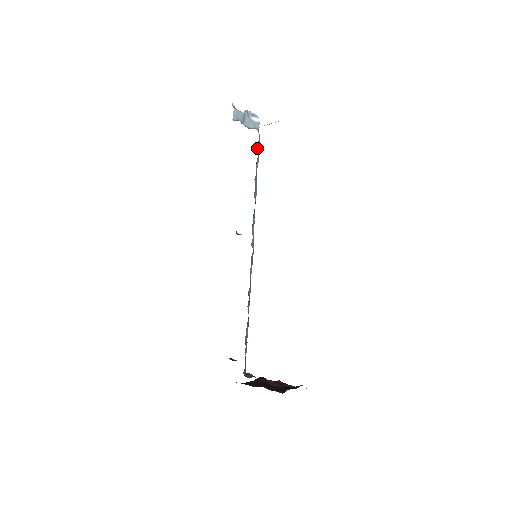
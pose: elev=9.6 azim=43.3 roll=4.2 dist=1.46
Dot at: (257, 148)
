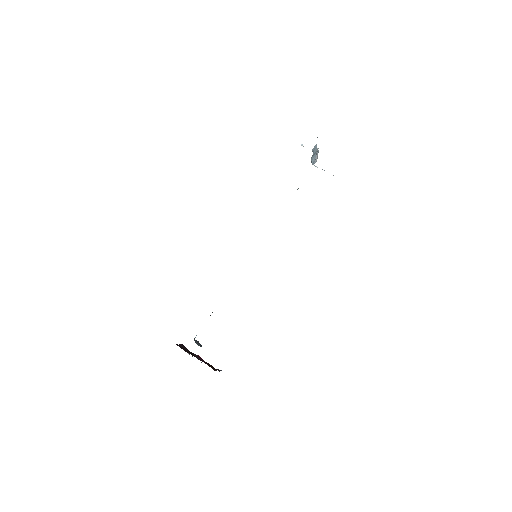
Dot at: occluded
